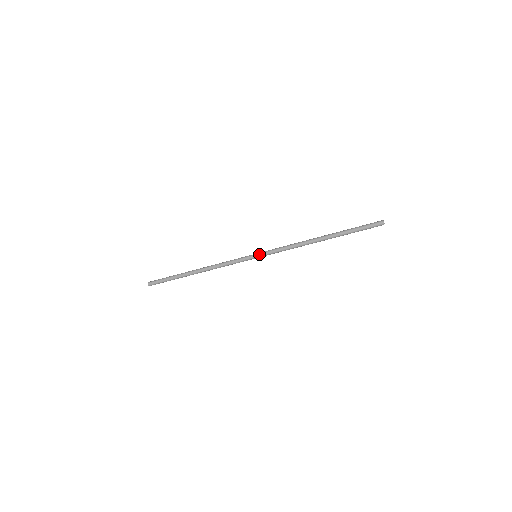
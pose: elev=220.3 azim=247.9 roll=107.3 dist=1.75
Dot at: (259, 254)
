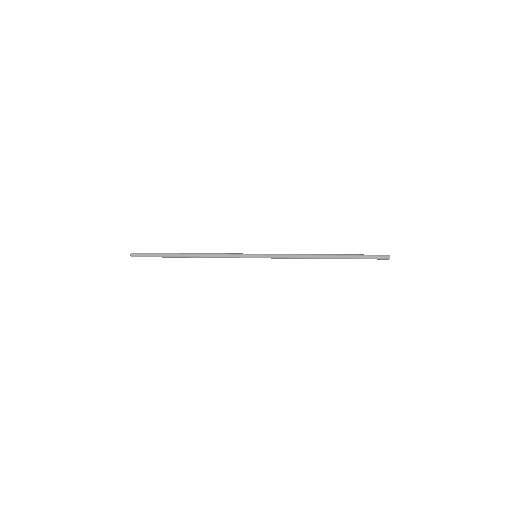
Dot at: occluded
